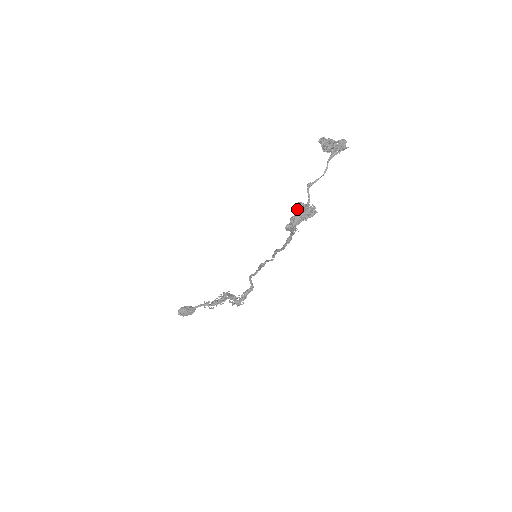
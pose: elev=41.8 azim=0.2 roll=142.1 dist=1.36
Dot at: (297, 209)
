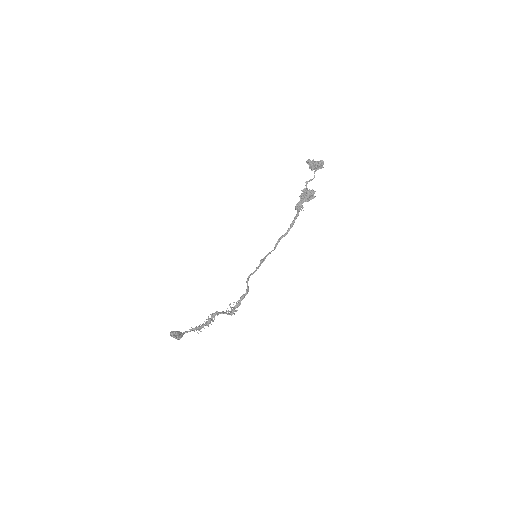
Dot at: (302, 194)
